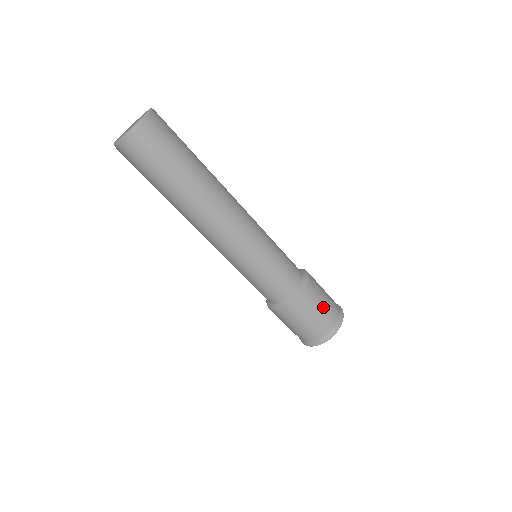
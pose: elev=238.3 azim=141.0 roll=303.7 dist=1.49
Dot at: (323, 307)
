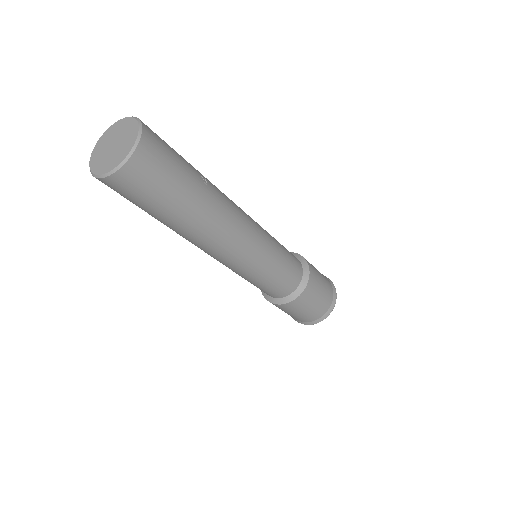
Dot at: (322, 279)
